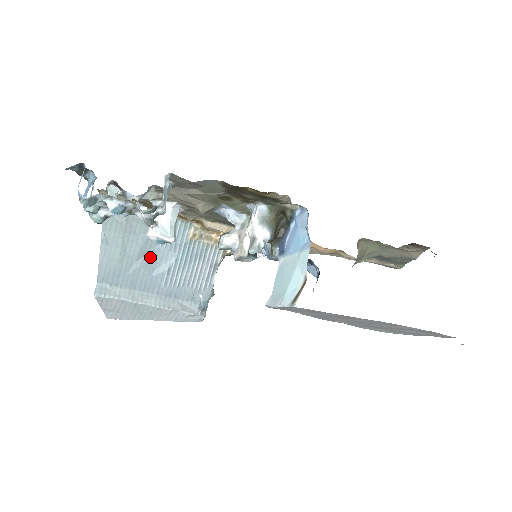
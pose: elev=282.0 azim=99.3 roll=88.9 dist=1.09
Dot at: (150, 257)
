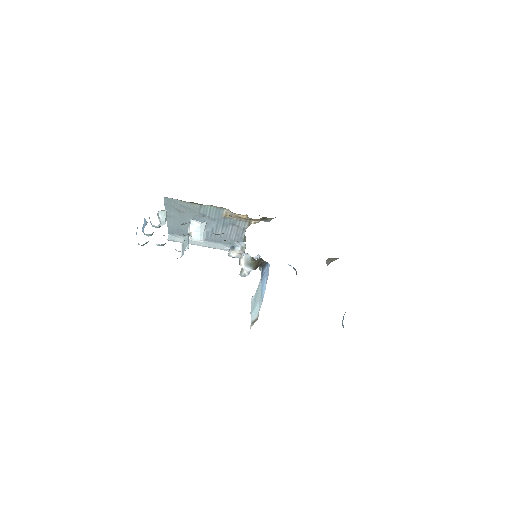
Dot at: occluded
